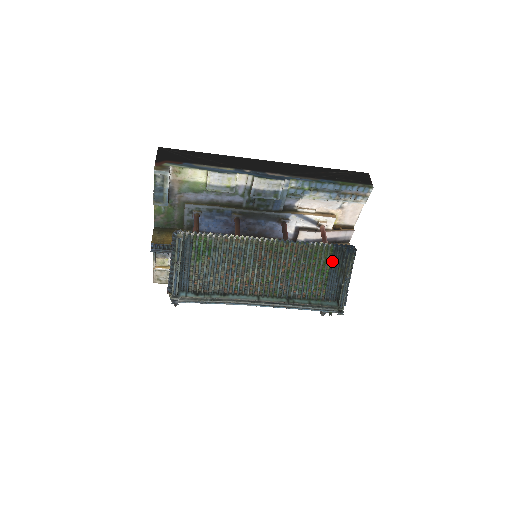
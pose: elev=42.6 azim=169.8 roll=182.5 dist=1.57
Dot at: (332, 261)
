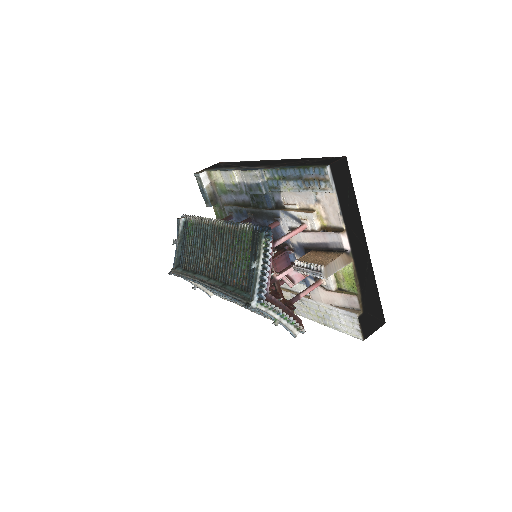
Dot at: (252, 244)
